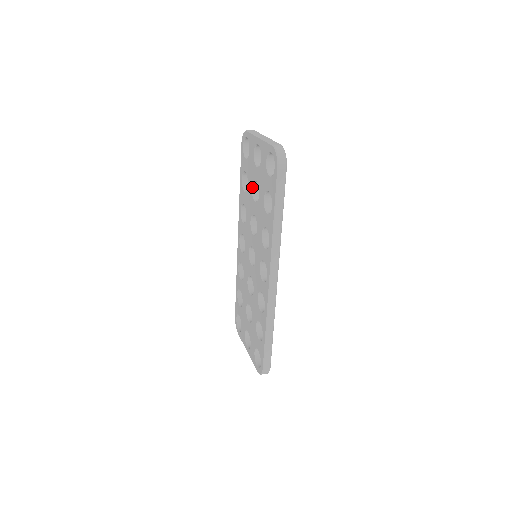
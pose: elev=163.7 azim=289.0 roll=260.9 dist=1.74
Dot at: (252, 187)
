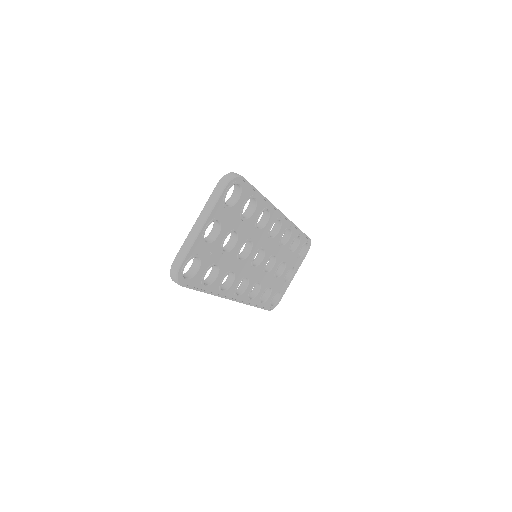
Dot at: occluded
